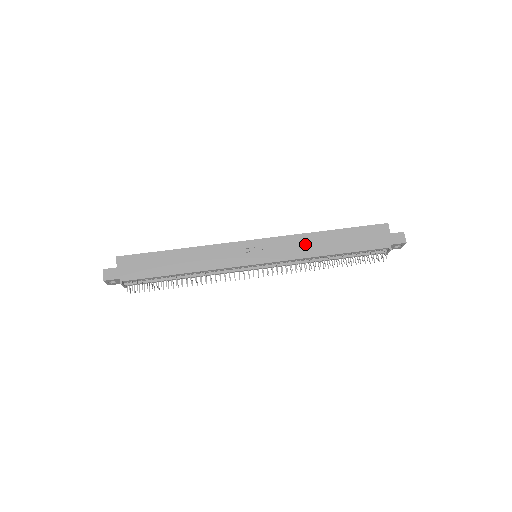
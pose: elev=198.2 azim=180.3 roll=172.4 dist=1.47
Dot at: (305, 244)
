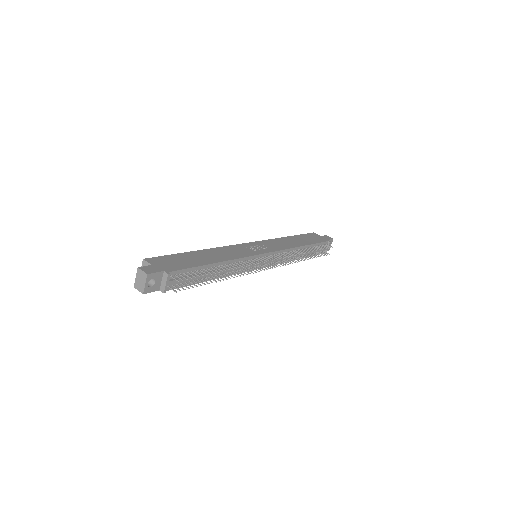
Dot at: (283, 242)
